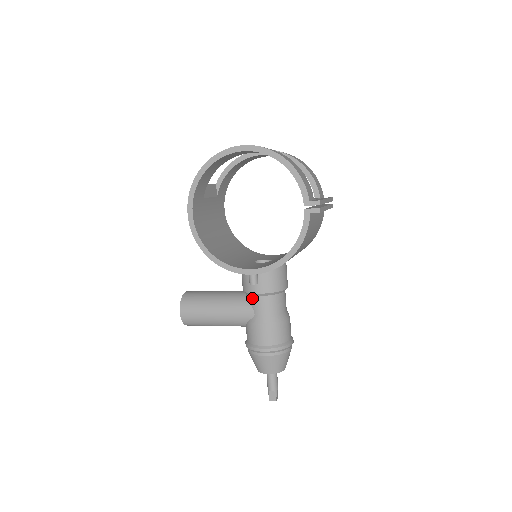
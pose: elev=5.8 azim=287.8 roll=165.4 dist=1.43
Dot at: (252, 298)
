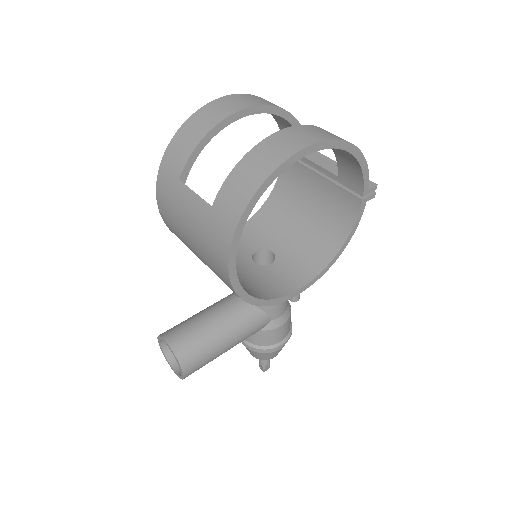
Dot at: (270, 306)
